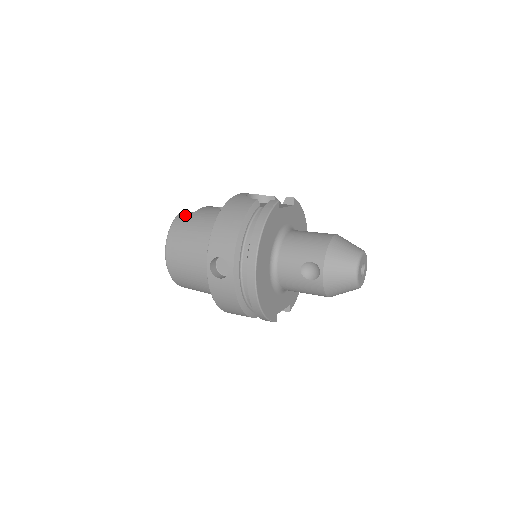
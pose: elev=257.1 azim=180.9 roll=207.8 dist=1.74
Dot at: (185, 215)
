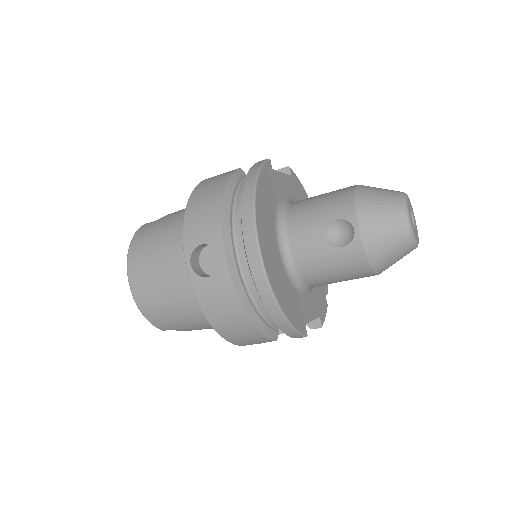
Dot at: (148, 224)
